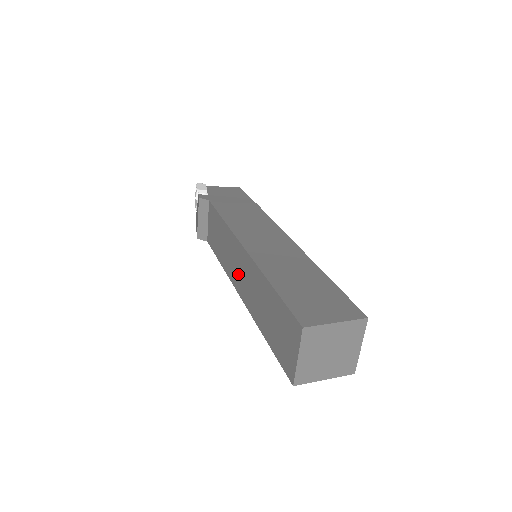
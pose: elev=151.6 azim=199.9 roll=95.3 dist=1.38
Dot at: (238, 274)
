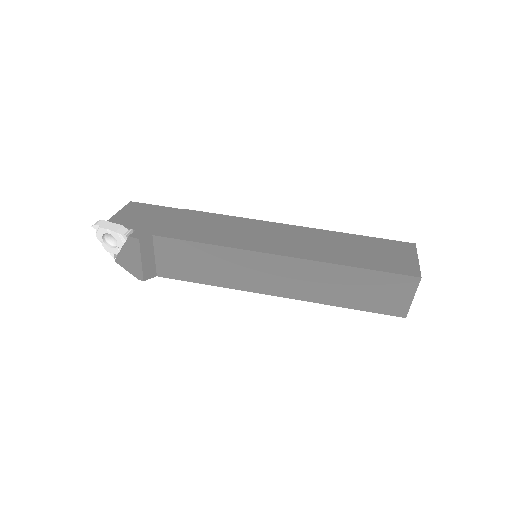
Dot at: (271, 281)
